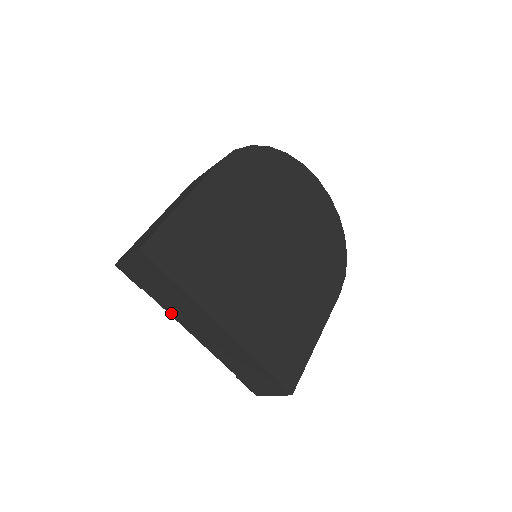
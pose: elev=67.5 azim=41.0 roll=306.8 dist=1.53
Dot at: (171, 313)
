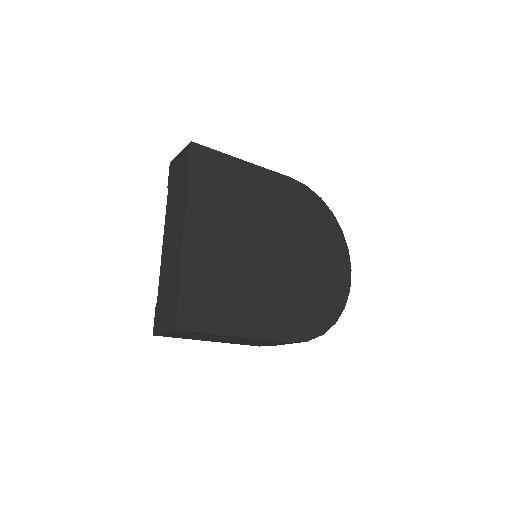
Dot at: (167, 215)
